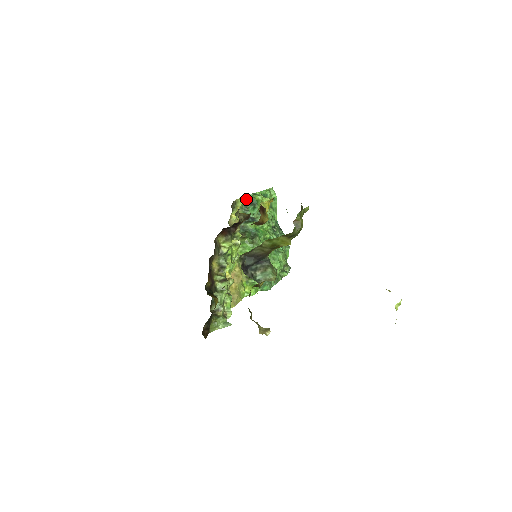
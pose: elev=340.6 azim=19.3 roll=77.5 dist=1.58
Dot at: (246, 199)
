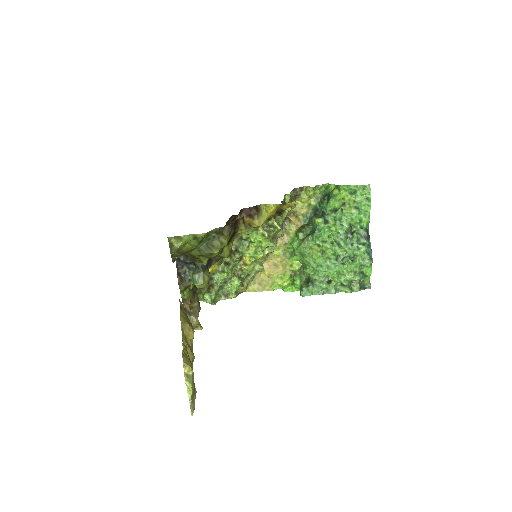
Dot at: (328, 189)
